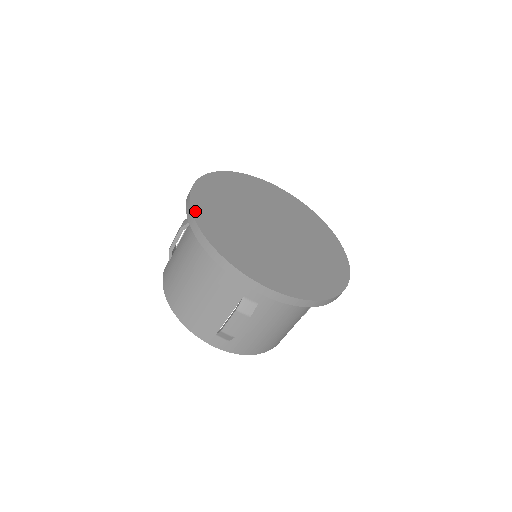
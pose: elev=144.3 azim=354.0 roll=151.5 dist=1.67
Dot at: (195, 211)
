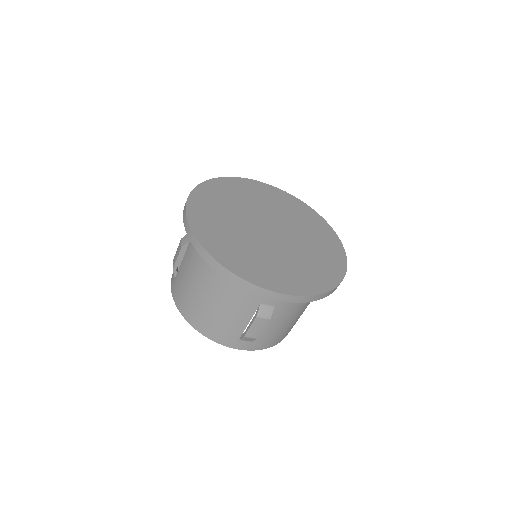
Dot at: (198, 235)
